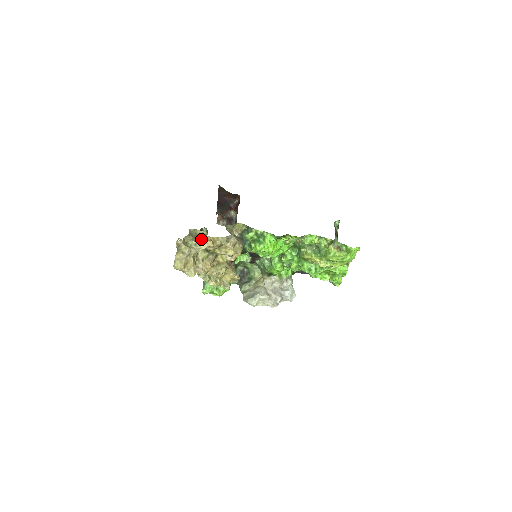
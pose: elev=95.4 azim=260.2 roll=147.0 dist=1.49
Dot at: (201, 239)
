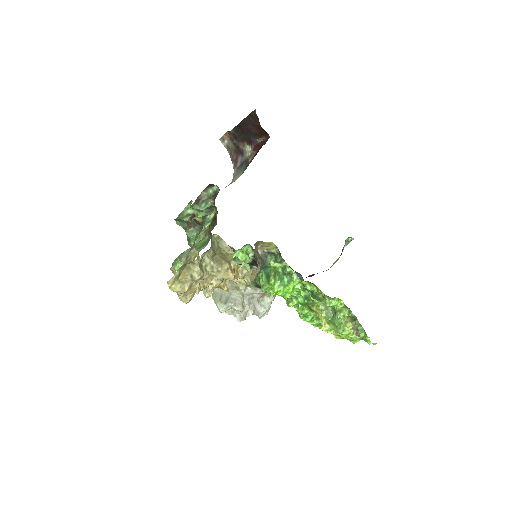
Dot at: (223, 263)
